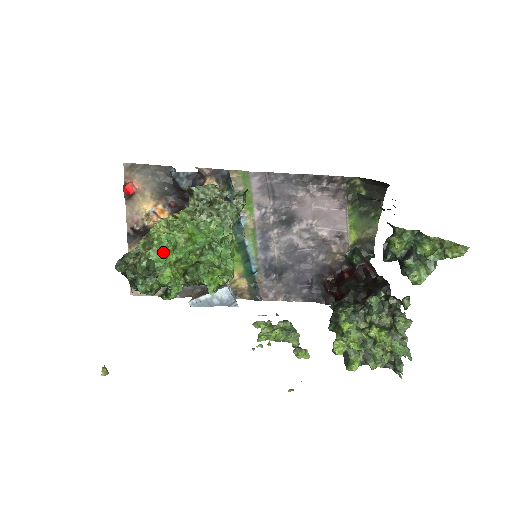
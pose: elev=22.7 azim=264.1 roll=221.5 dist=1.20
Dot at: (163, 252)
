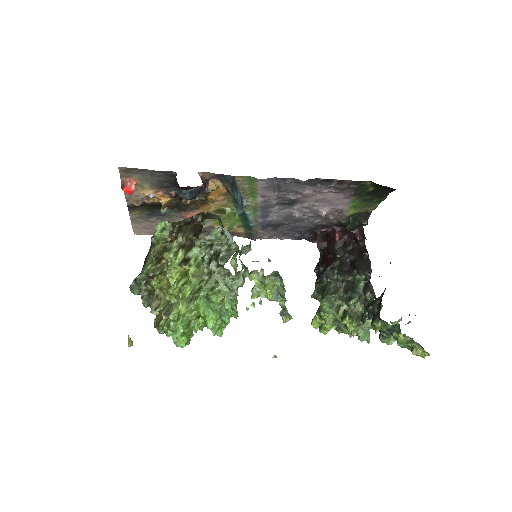
Dot at: occluded
